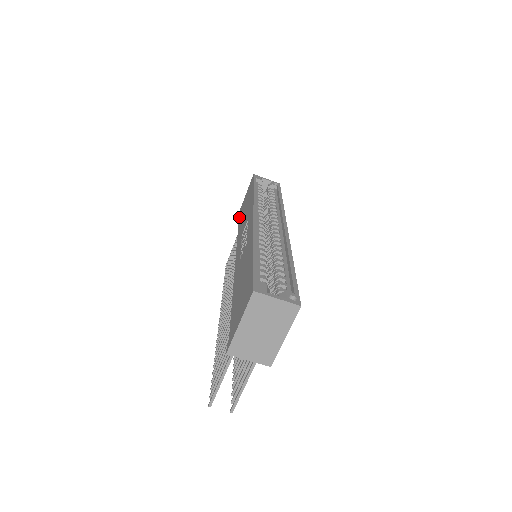
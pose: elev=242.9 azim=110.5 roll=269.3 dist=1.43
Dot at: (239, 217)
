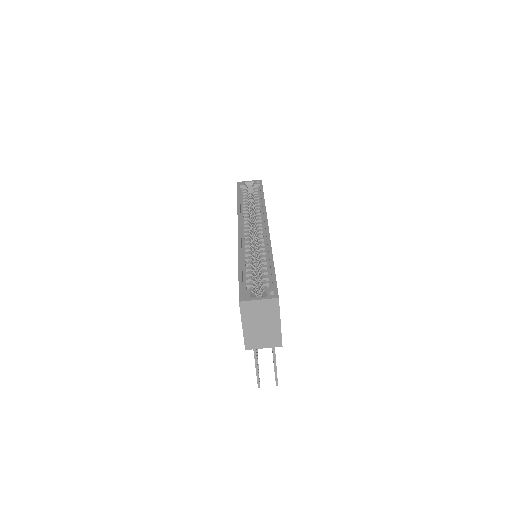
Dot at: occluded
